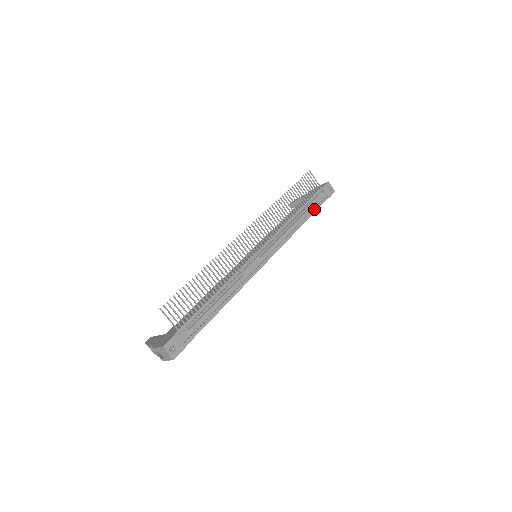
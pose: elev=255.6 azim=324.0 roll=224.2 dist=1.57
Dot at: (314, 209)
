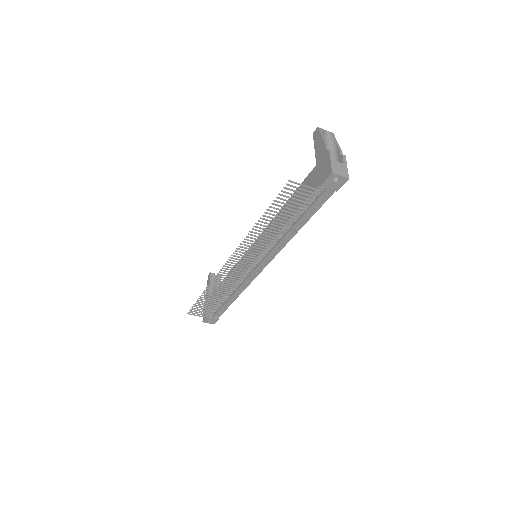
Dot at: (314, 210)
